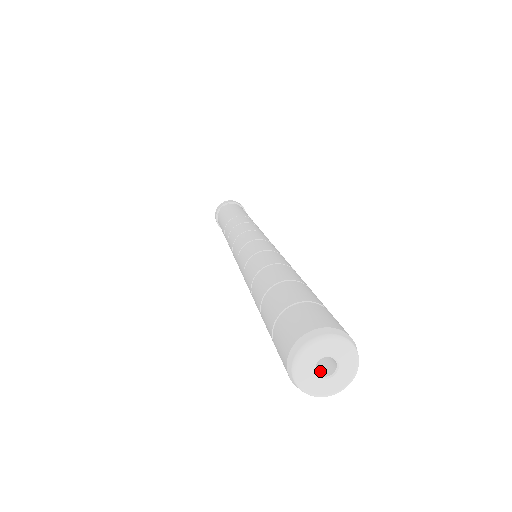
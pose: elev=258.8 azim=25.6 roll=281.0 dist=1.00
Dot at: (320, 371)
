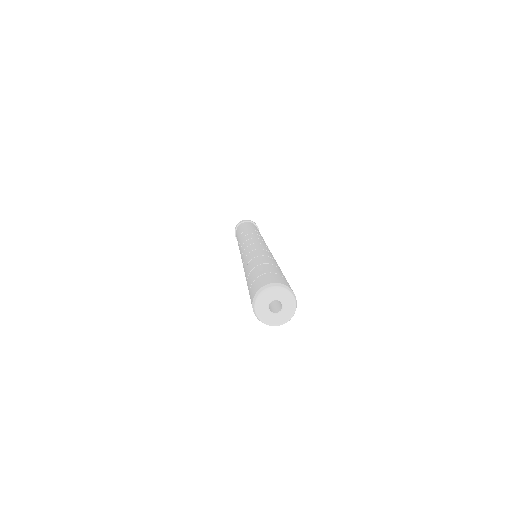
Dot at: (278, 310)
